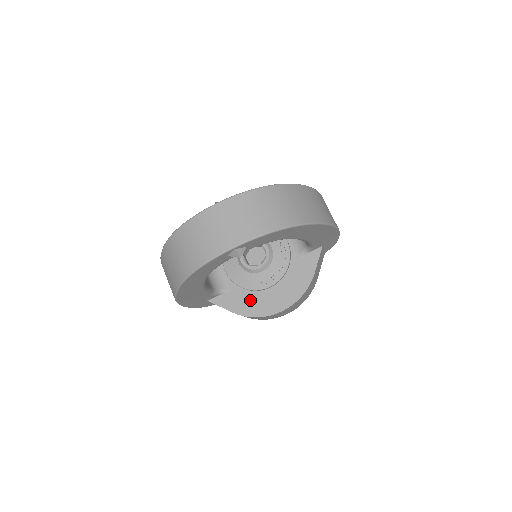
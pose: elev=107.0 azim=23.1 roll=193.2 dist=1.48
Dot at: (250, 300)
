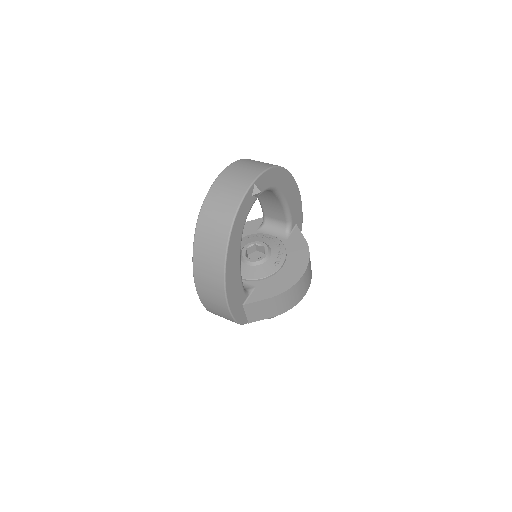
Dot at: (275, 282)
